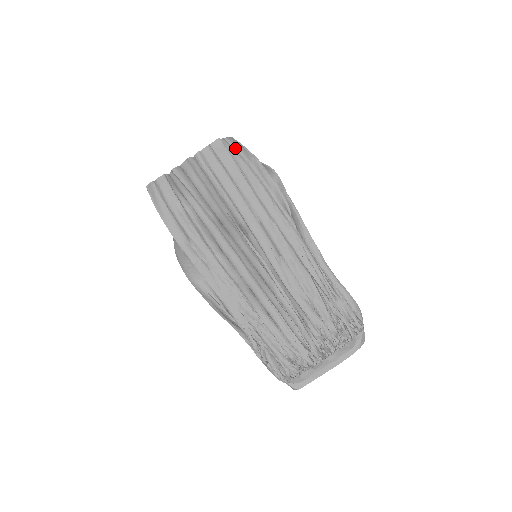
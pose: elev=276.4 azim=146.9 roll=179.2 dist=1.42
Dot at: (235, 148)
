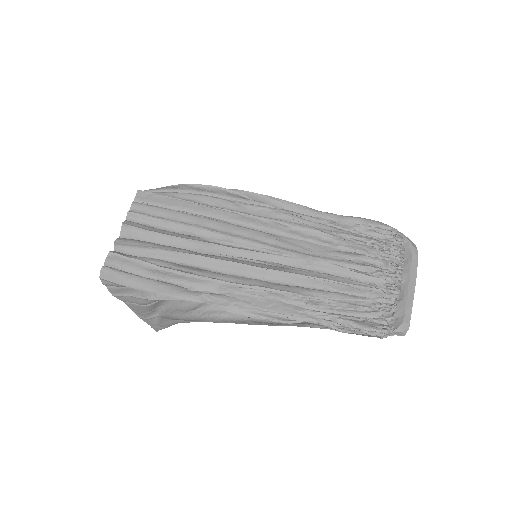
Dot at: (159, 191)
